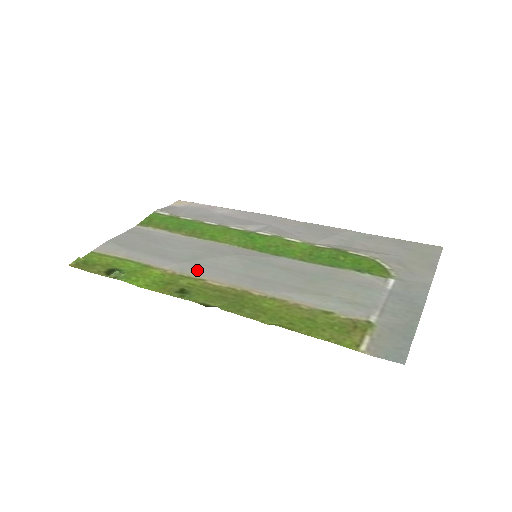
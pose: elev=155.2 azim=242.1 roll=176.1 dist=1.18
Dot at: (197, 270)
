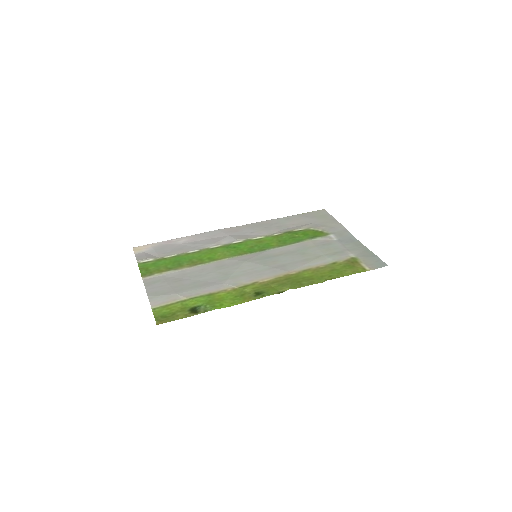
Dot at: (243, 280)
